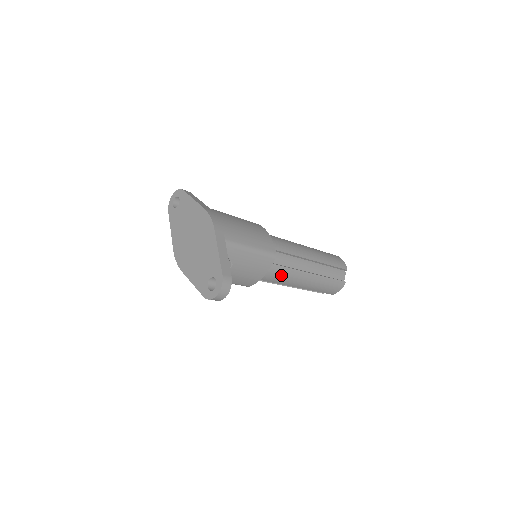
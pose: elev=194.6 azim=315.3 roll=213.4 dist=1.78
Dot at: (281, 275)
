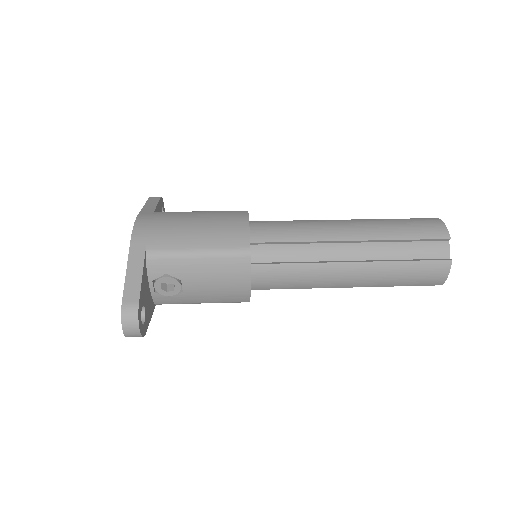
Dot at: (290, 276)
